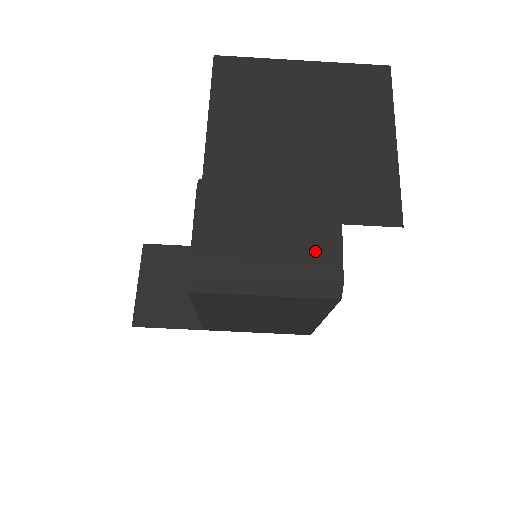
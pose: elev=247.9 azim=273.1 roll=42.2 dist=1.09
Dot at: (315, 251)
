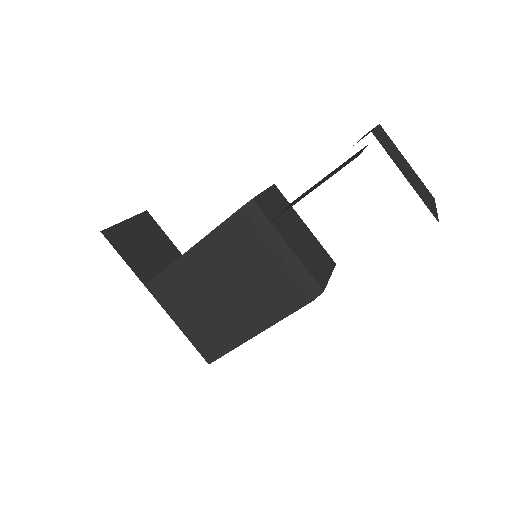
Dot at: (316, 266)
